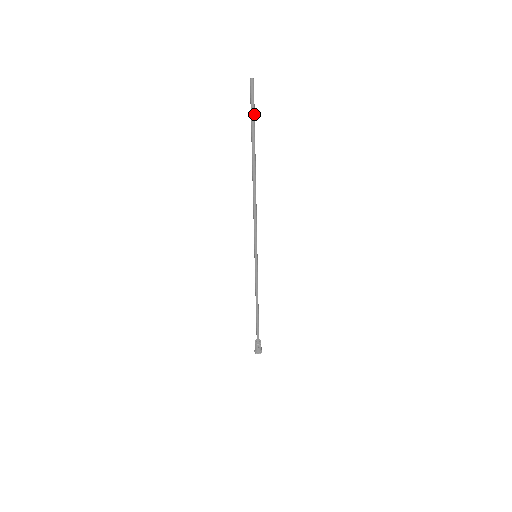
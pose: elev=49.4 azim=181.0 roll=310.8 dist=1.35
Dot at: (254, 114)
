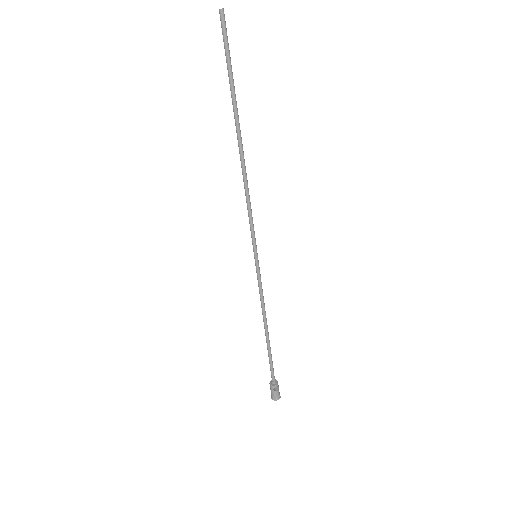
Dot at: (229, 56)
